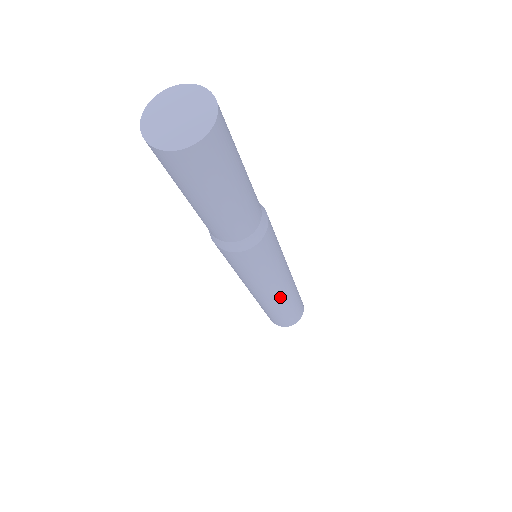
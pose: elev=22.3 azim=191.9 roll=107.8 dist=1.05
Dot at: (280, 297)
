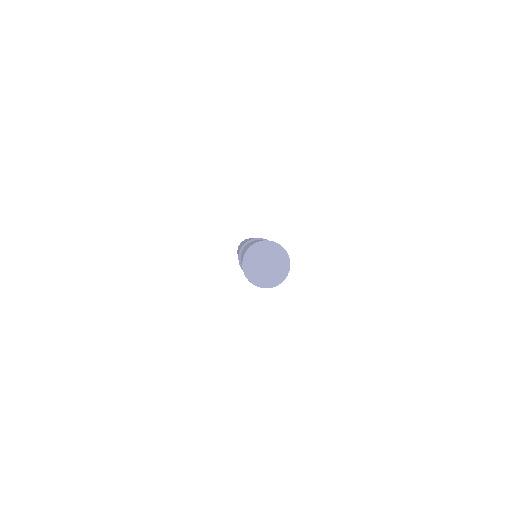
Dot at: occluded
